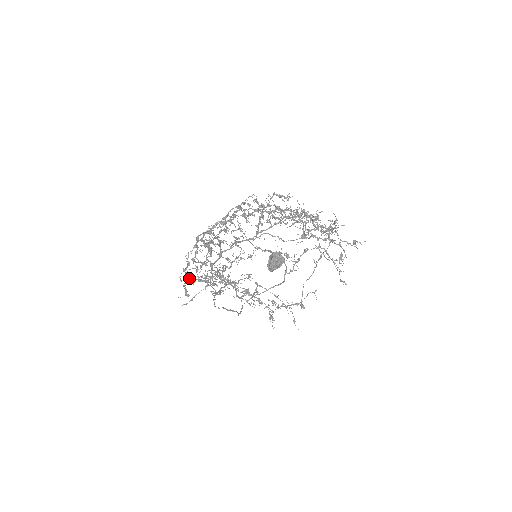
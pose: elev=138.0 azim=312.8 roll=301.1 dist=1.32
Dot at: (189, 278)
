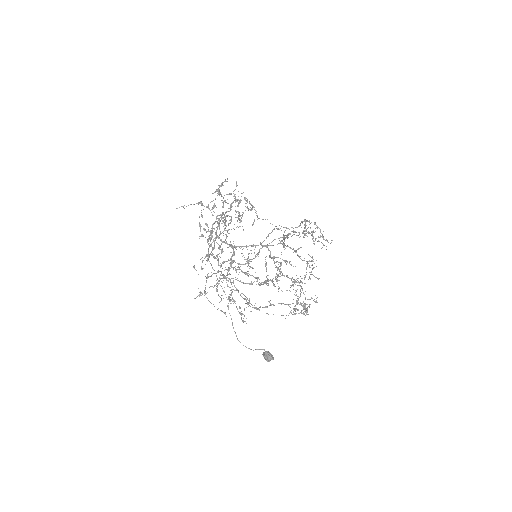
Dot at: occluded
